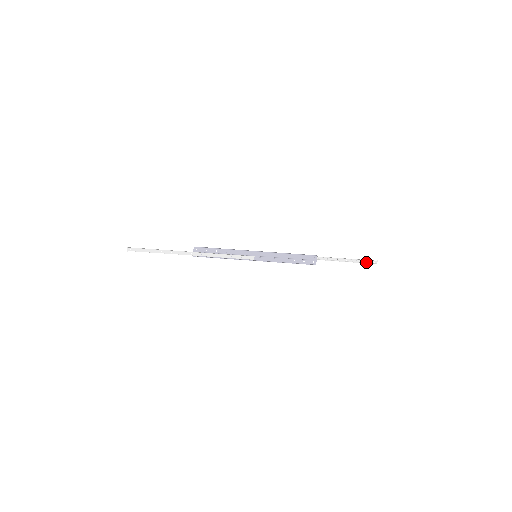
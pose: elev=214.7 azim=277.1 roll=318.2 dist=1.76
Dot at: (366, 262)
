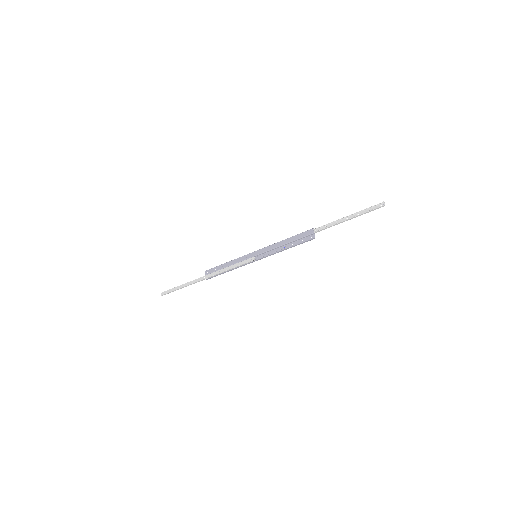
Dot at: (371, 210)
